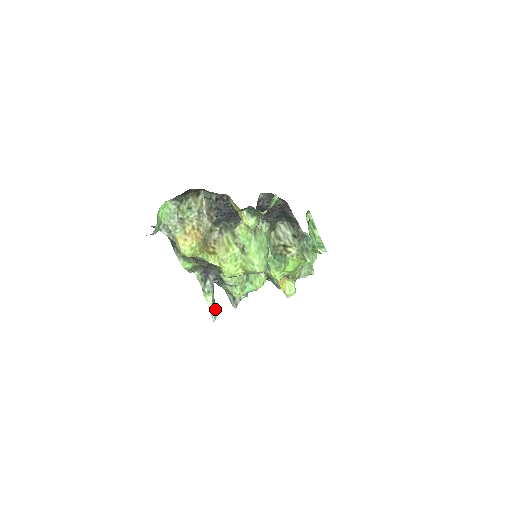
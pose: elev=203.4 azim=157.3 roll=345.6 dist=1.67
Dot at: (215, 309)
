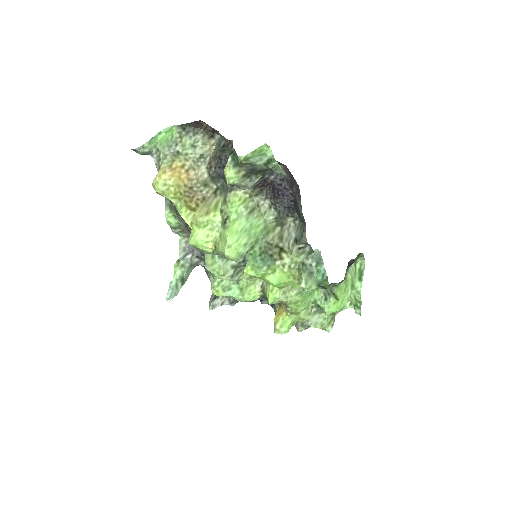
Dot at: (179, 289)
